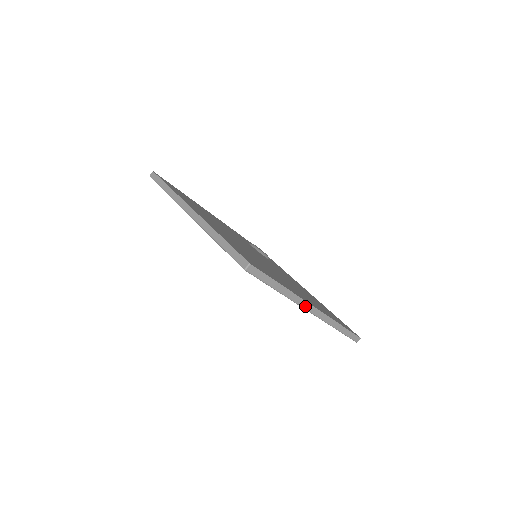
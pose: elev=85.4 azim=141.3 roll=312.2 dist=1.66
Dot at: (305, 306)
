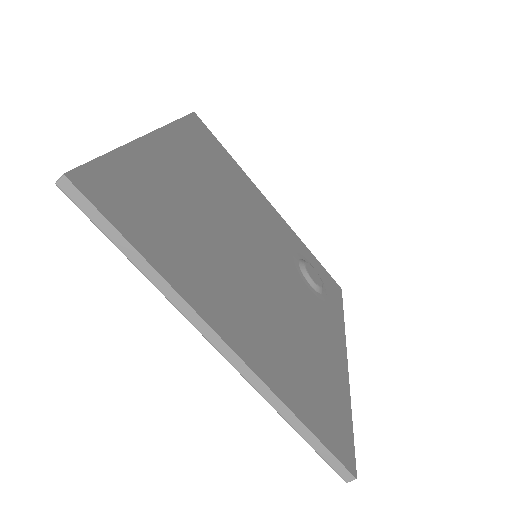
Dot at: (202, 329)
